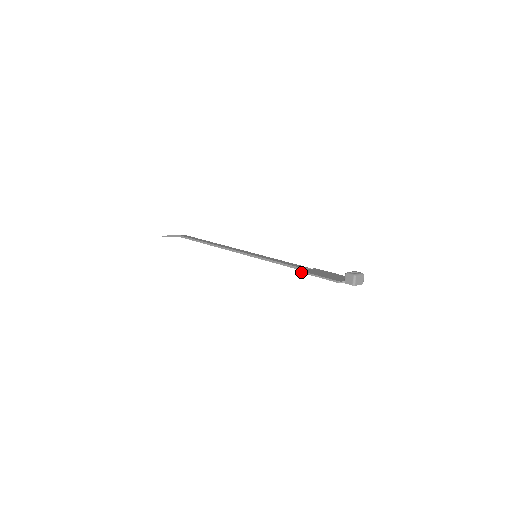
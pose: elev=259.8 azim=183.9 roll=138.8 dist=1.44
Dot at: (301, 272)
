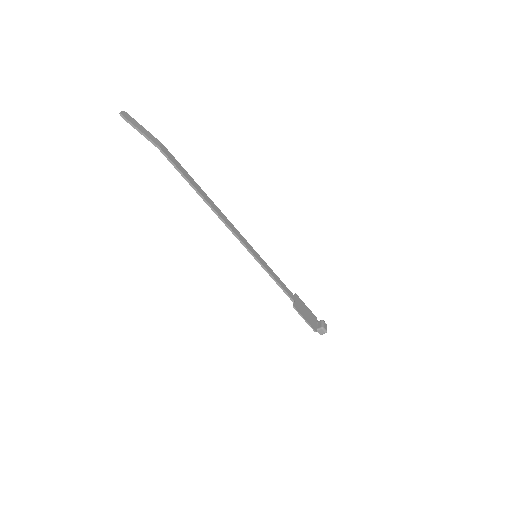
Dot at: (295, 309)
